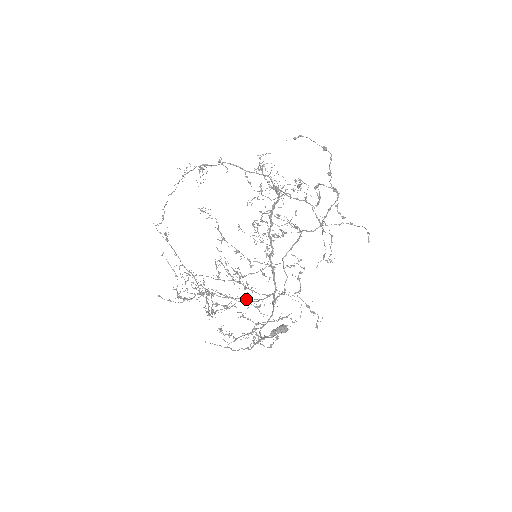
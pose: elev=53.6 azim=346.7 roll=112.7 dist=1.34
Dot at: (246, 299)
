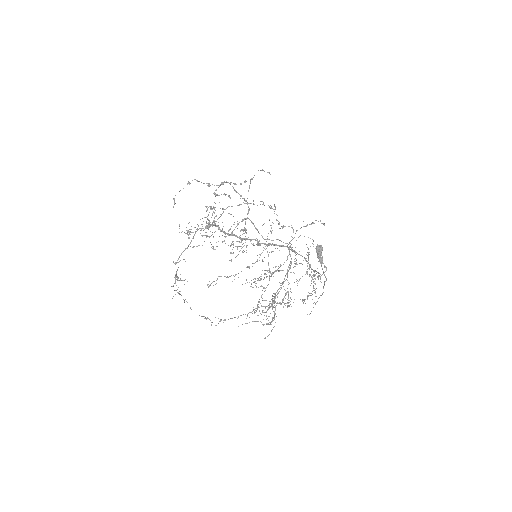
Dot at: (287, 272)
